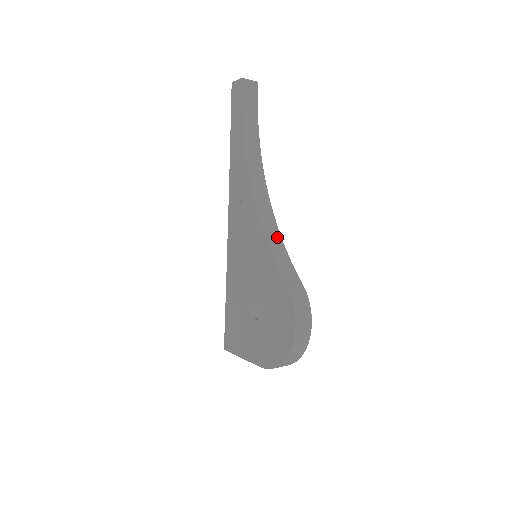
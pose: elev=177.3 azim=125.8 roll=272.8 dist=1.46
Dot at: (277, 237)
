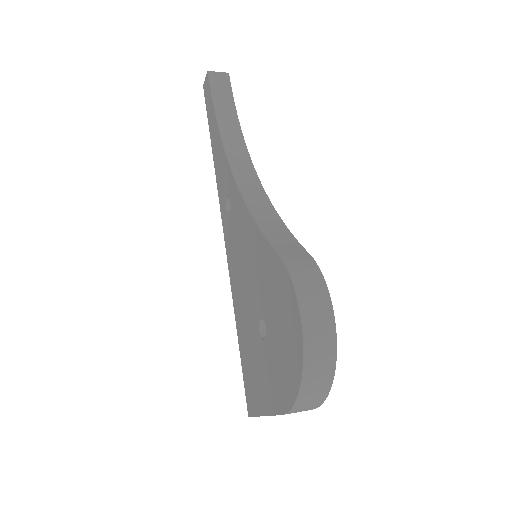
Dot at: (270, 213)
